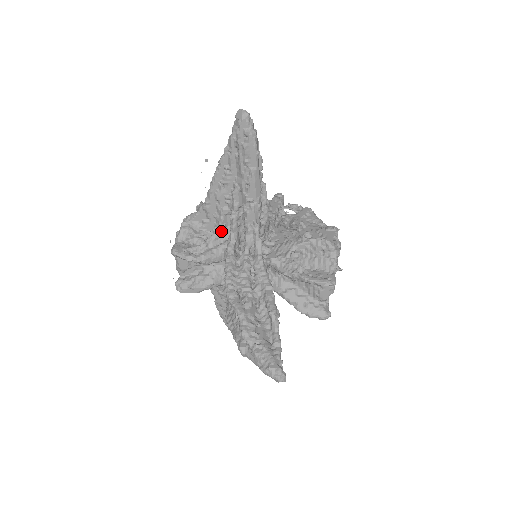
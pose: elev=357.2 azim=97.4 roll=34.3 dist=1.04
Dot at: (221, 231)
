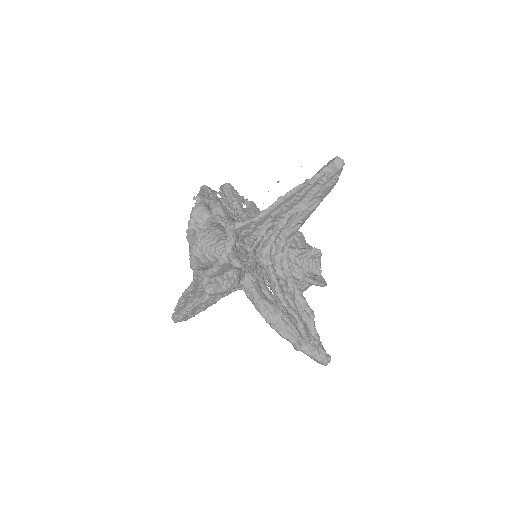
Dot at: occluded
